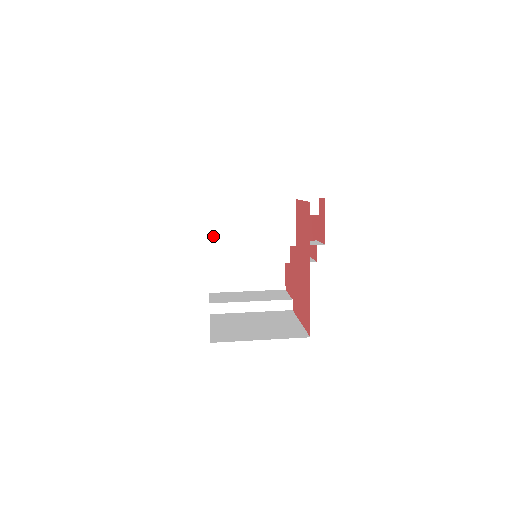
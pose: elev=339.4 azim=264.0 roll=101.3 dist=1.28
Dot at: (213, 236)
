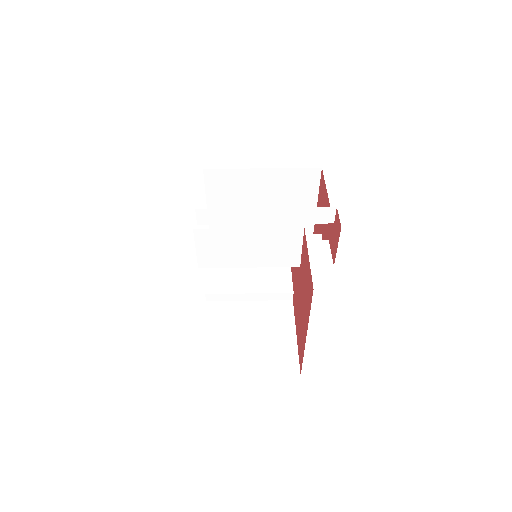
Dot at: (204, 258)
